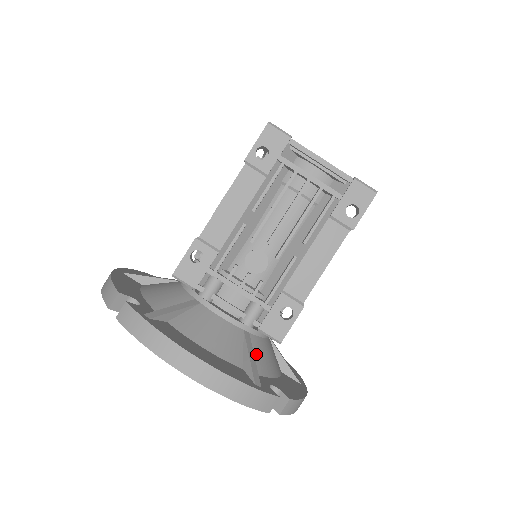
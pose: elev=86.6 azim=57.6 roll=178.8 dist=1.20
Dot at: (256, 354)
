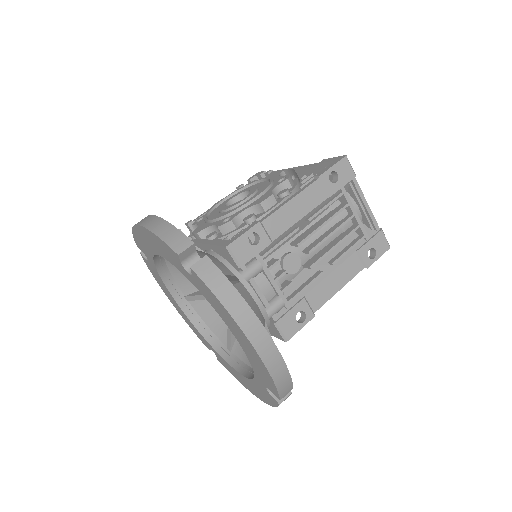
Dot at: occluded
